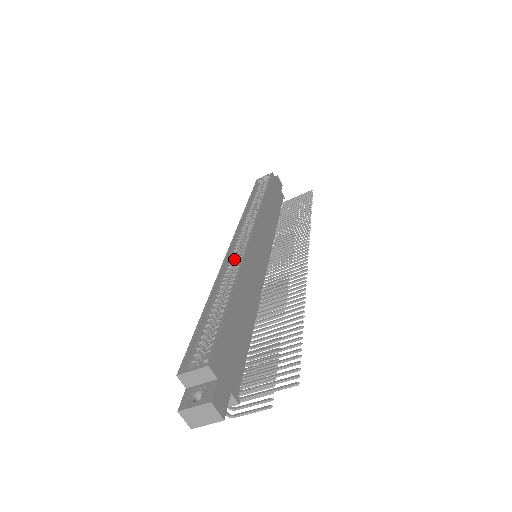
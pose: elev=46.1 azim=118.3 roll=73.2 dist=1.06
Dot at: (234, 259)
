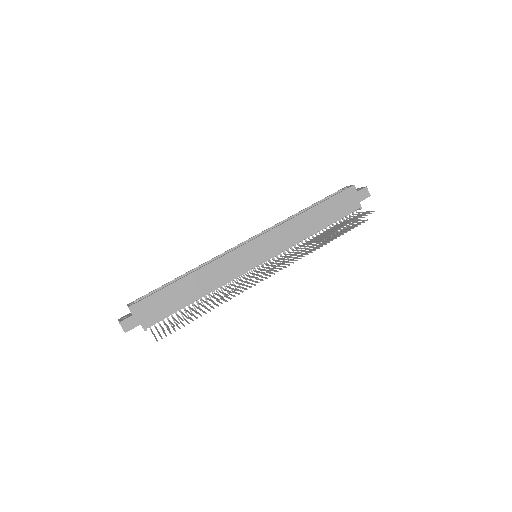
Dot at: occluded
